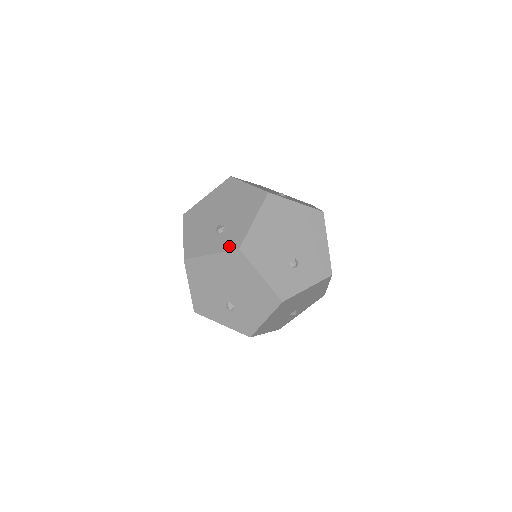
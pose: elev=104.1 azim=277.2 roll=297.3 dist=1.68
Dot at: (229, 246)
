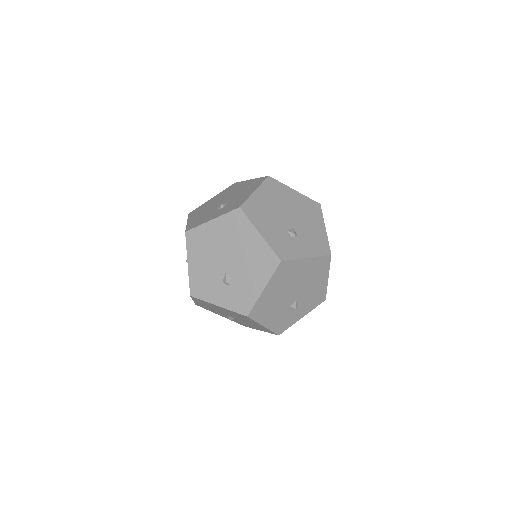
Dot at: (230, 209)
